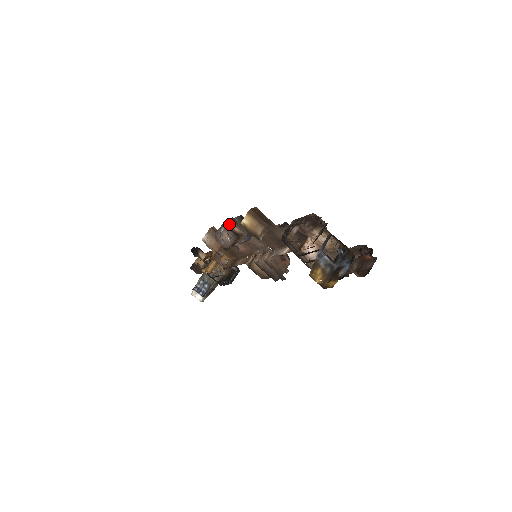
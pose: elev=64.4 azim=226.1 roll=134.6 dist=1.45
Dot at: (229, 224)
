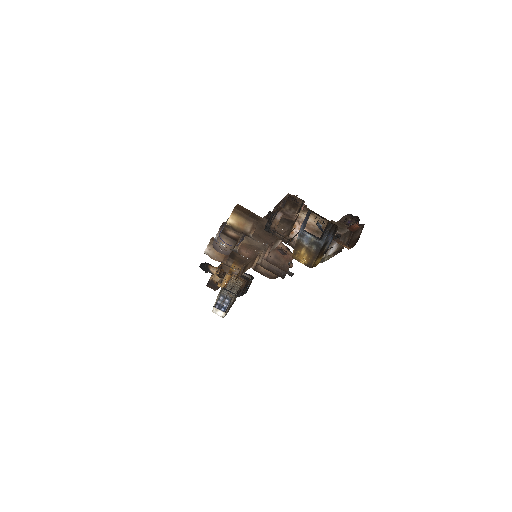
Dot at: (224, 230)
